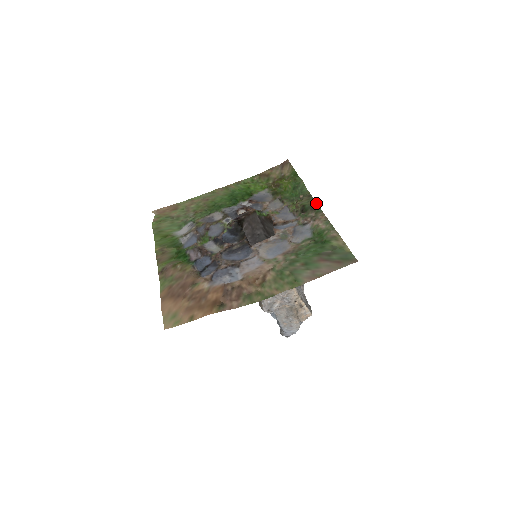
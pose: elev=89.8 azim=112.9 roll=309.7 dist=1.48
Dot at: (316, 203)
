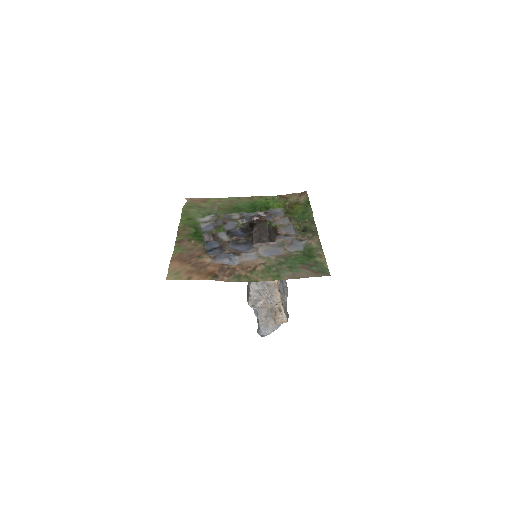
Dot at: (316, 228)
